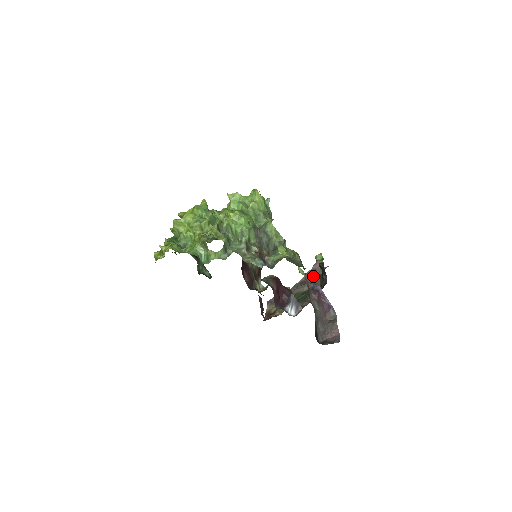
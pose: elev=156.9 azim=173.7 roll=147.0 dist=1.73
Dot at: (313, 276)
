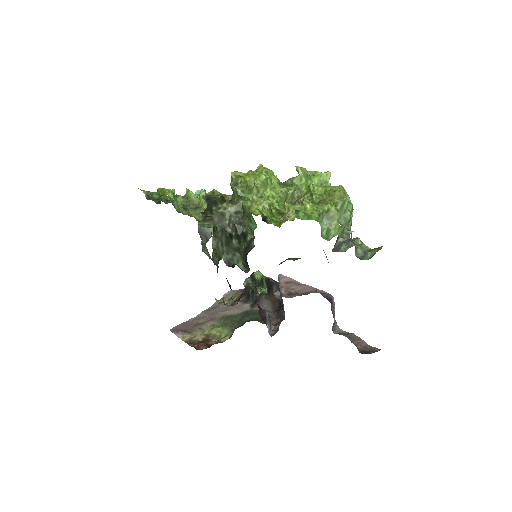
Dot at: (302, 287)
